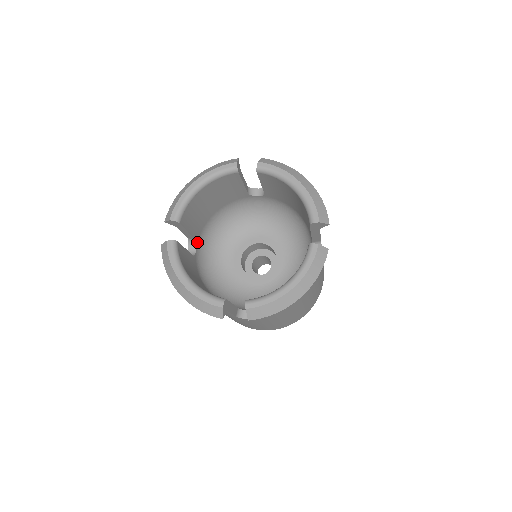
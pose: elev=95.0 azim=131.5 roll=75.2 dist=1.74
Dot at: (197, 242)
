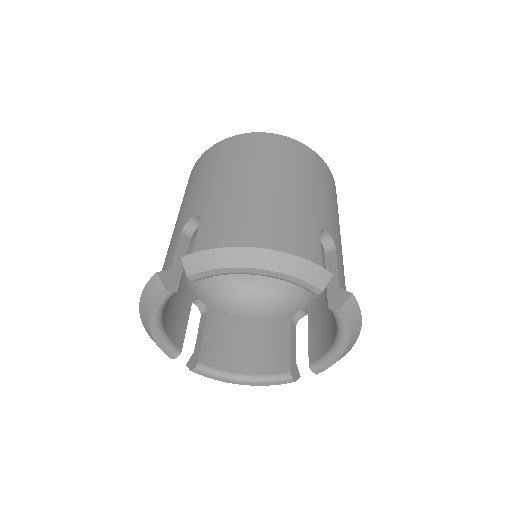
Dot at: occluded
